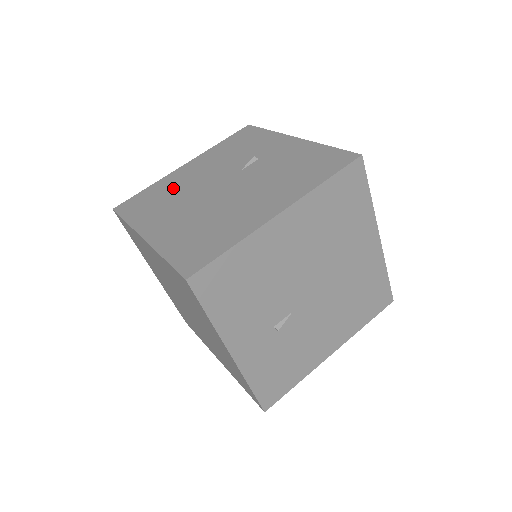
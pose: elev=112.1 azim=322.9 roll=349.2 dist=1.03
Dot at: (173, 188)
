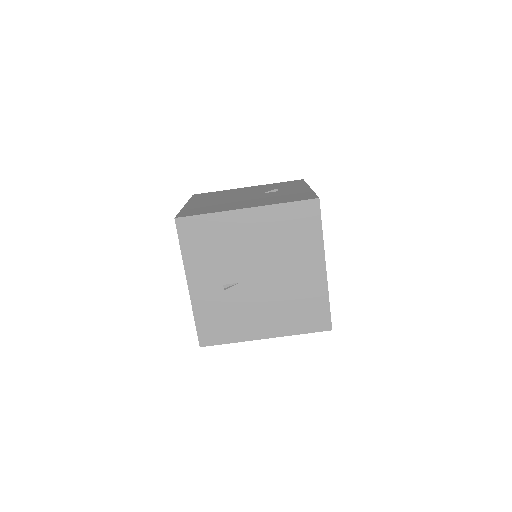
Dot at: (227, 193)
